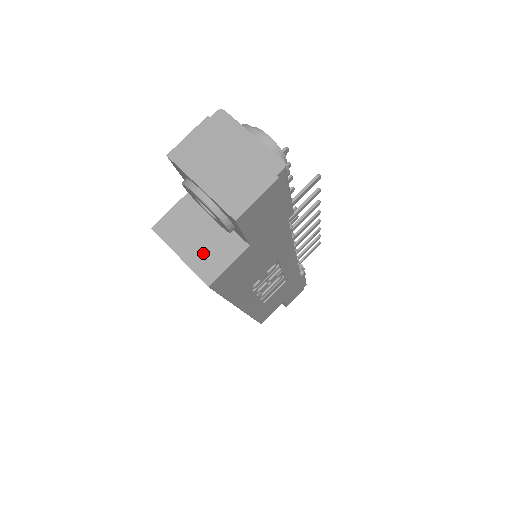
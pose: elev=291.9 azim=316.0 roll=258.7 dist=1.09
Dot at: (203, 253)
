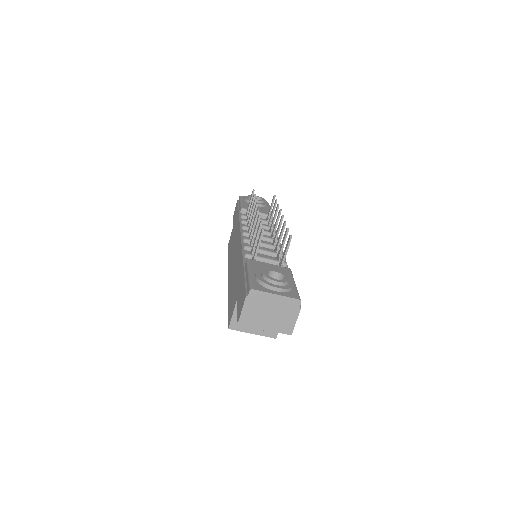
Dot at: occluded
